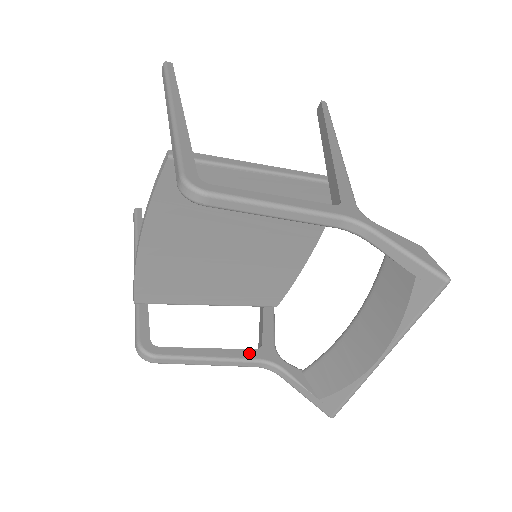
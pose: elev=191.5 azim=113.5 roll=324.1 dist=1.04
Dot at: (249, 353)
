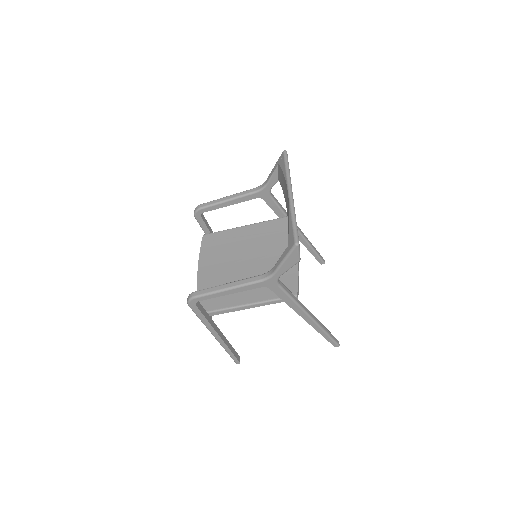
Dot at: occluded
